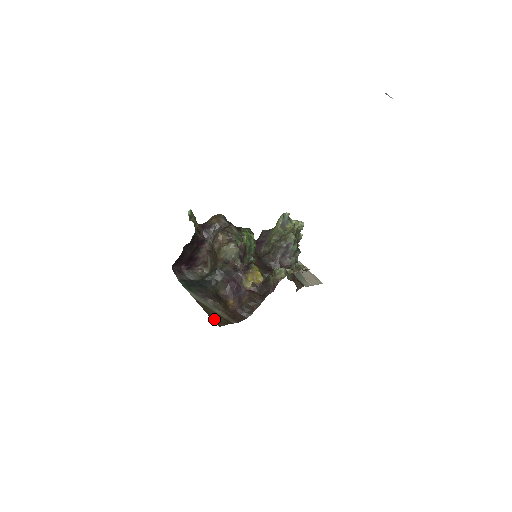
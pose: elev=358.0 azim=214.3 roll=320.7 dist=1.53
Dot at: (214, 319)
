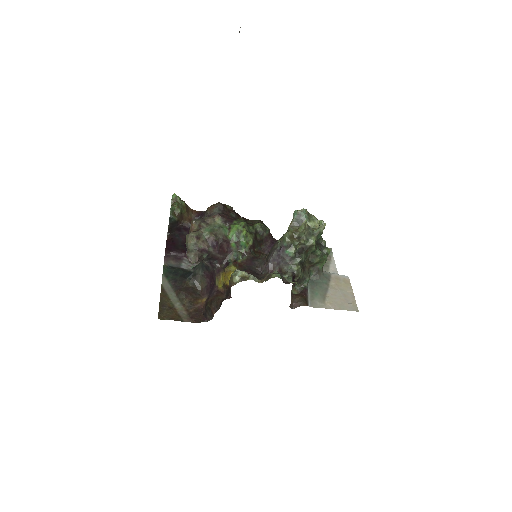
Dot at: (162, 310)
